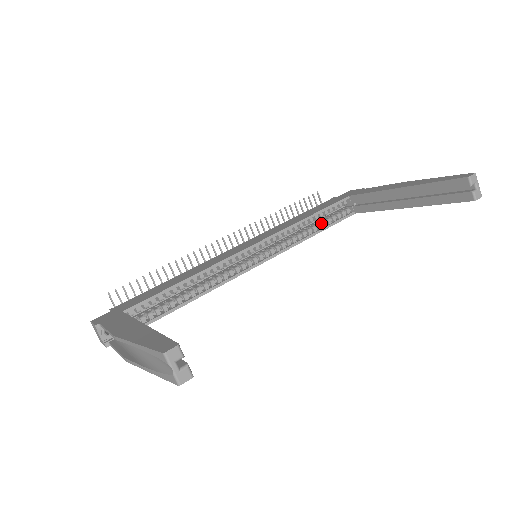
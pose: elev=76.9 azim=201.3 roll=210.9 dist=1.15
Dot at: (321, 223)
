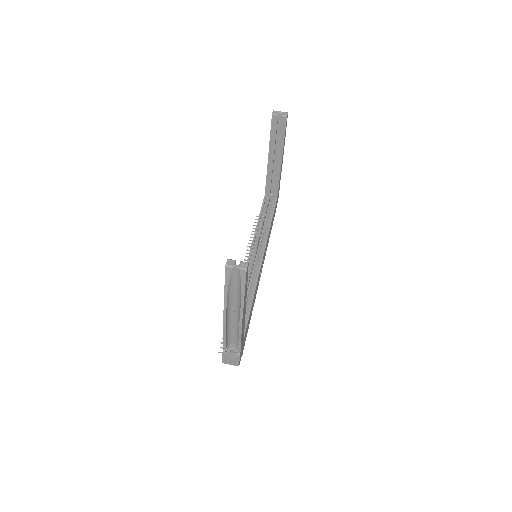
Dot at: (268, 217)
